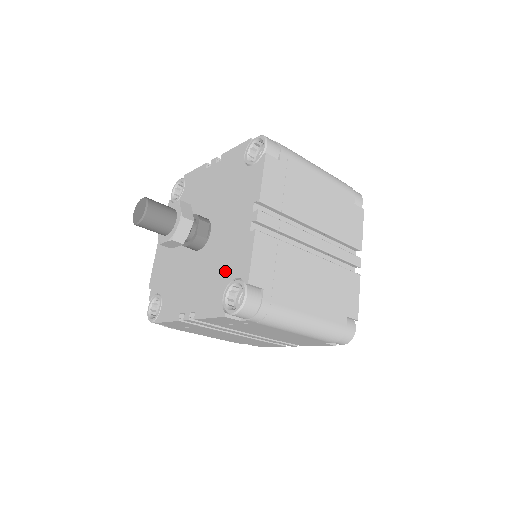
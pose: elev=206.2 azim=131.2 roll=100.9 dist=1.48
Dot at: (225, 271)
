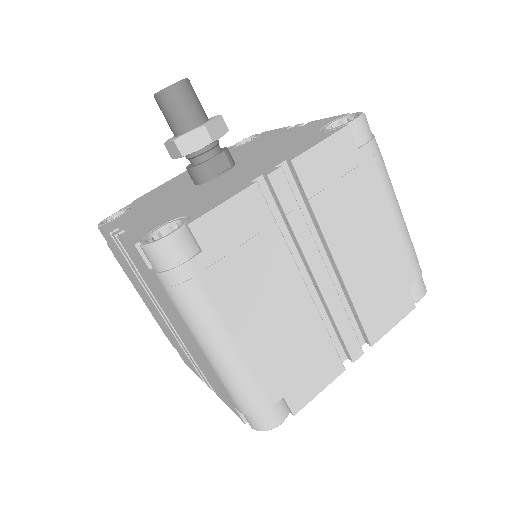
Dot at: (189, 207)
